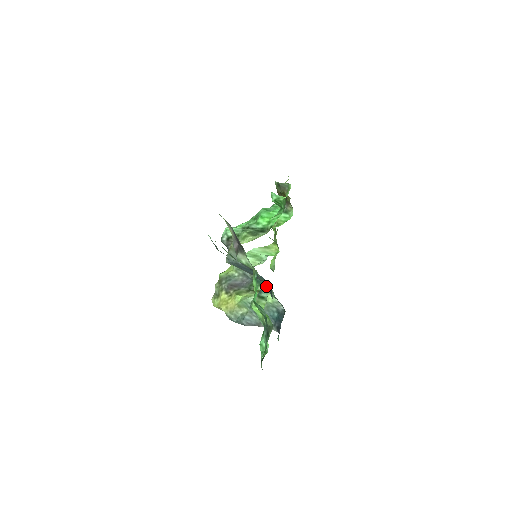
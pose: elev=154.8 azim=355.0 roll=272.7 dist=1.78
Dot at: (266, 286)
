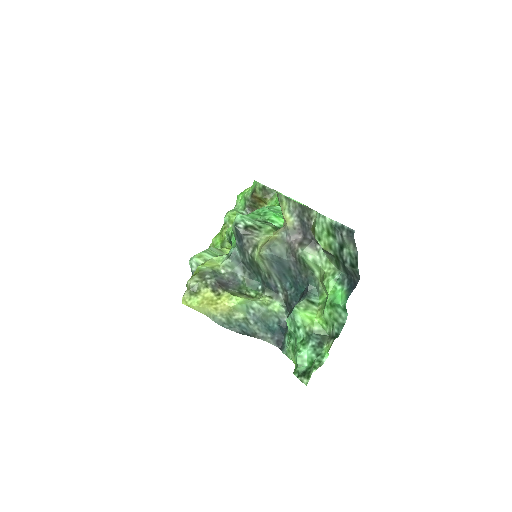
Dot at: (315, 291)
